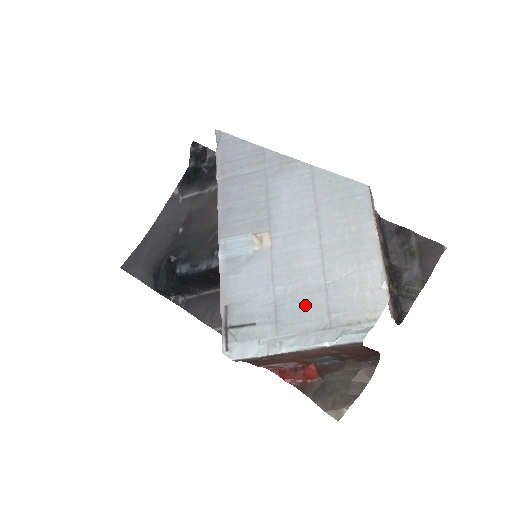
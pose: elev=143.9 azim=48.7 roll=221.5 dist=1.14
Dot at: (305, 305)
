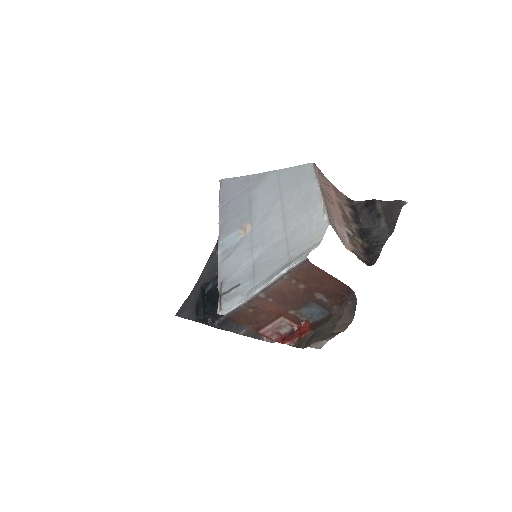
Dot at: (273, 256)
